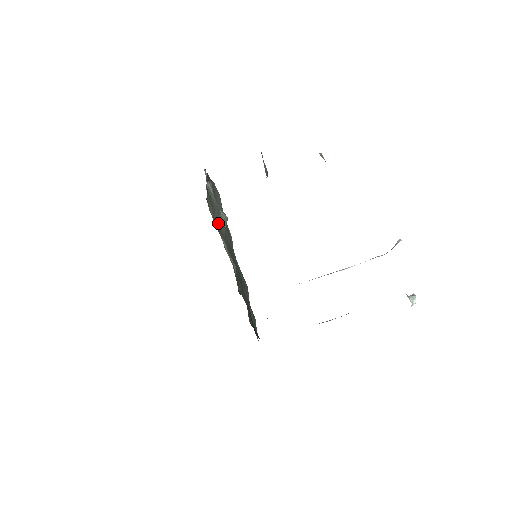
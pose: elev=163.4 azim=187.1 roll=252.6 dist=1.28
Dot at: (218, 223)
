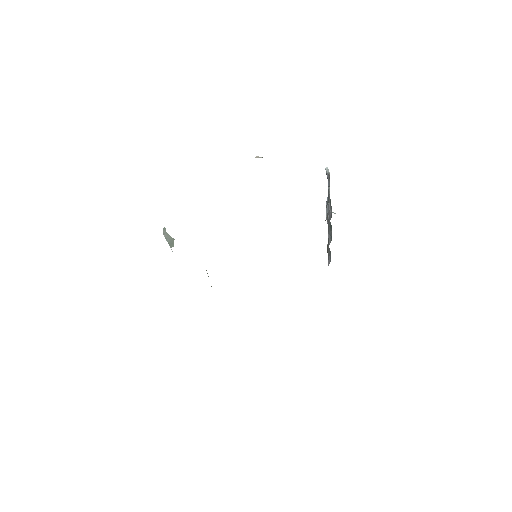
Dot at: occluded
